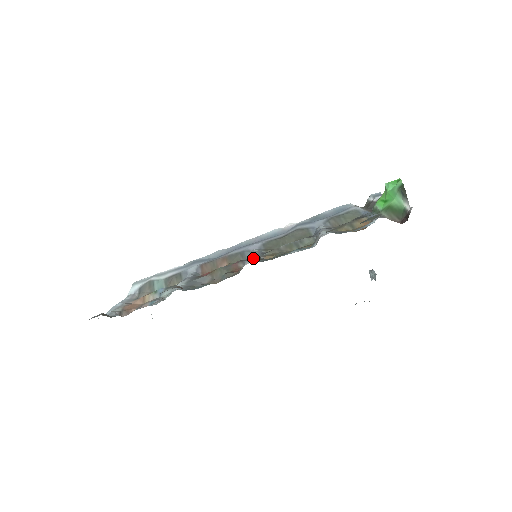
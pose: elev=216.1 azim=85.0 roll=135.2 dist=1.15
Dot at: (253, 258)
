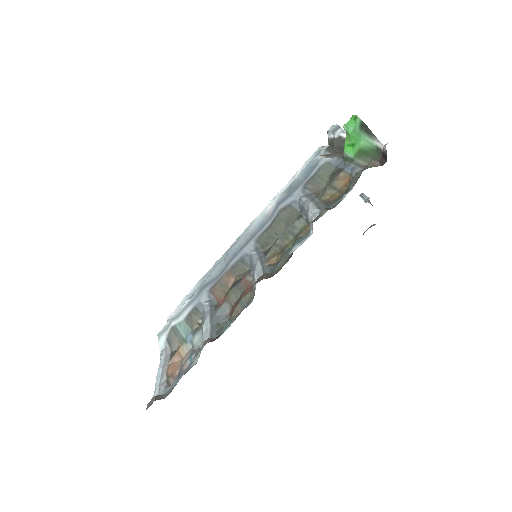
Dot at: (258, 269)
